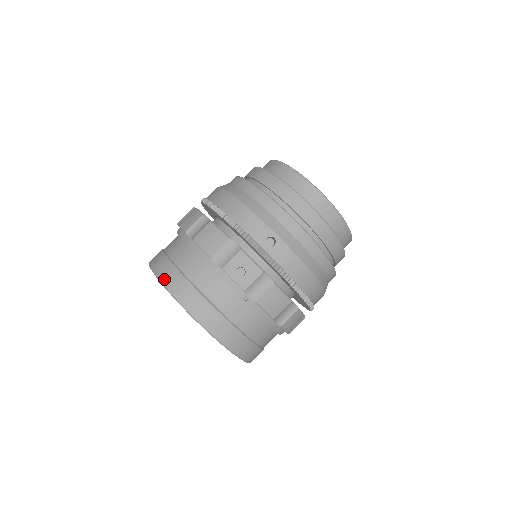
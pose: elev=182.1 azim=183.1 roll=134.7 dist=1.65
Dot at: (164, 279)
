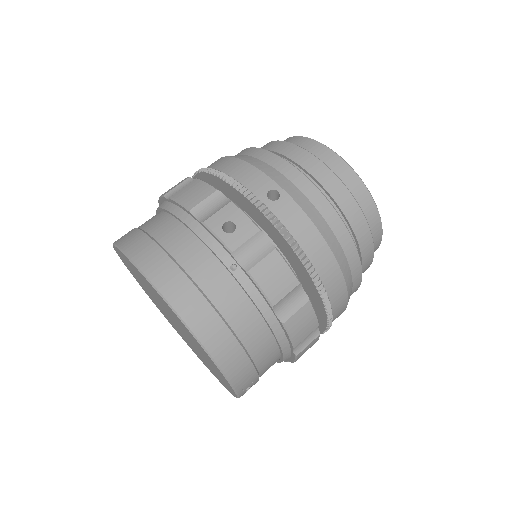
Dot at: (125, 245)
